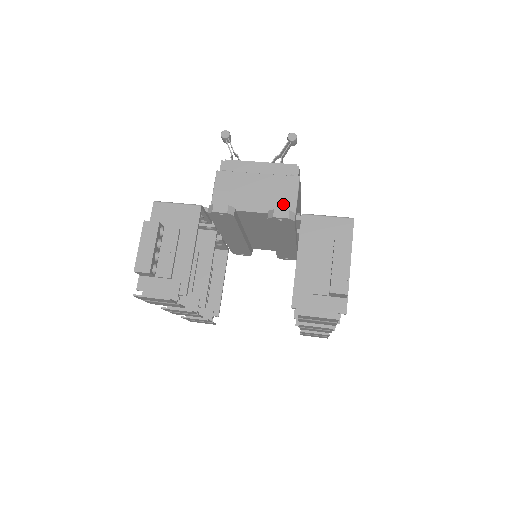
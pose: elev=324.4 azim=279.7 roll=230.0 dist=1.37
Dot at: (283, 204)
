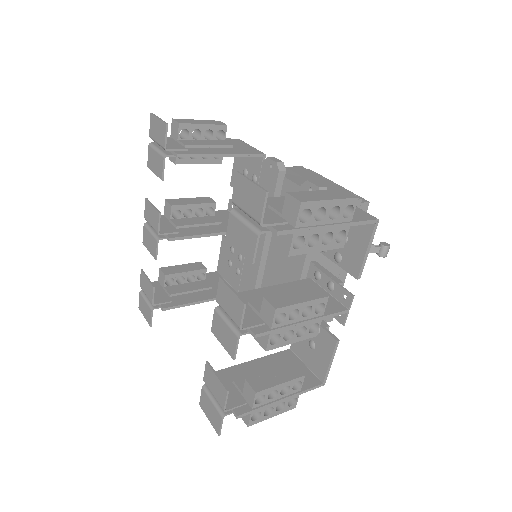
Dot at: occluded
